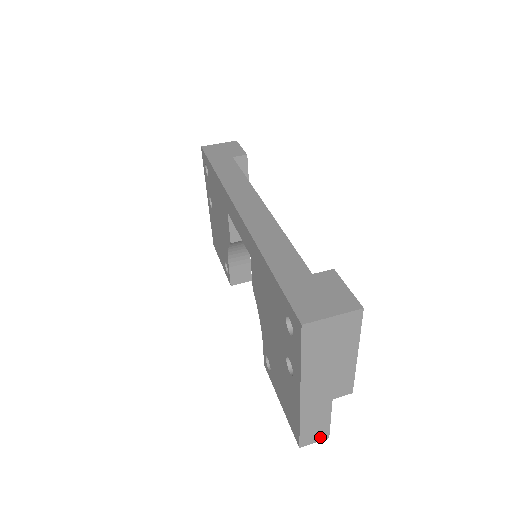
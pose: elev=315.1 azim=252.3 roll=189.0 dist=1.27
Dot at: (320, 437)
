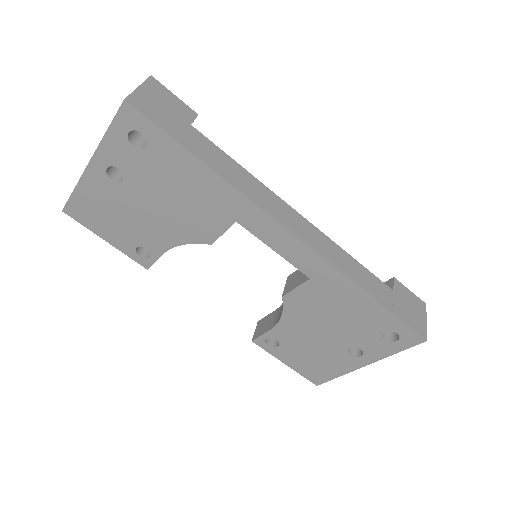
Dot at: occluded
